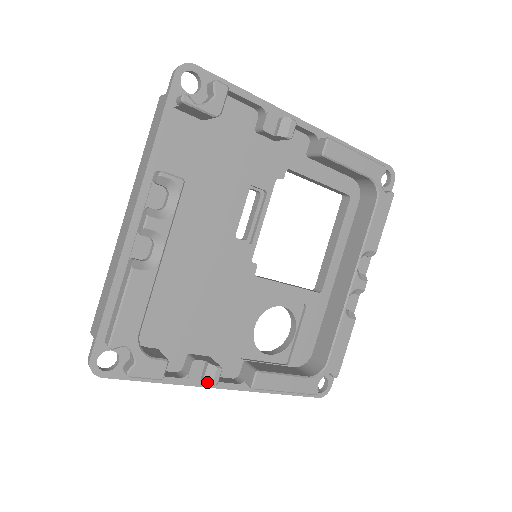
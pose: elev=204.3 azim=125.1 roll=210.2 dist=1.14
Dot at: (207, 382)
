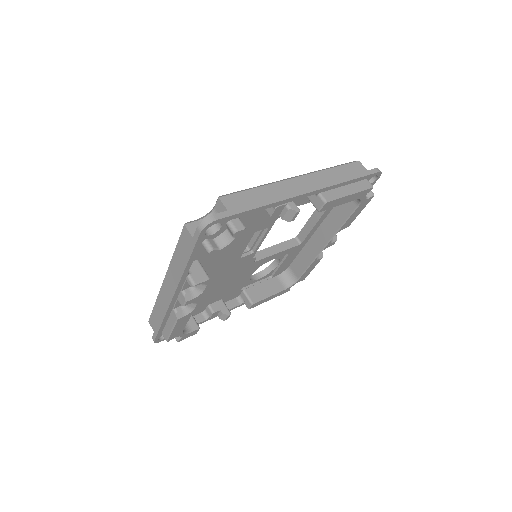
Dot at: (222, 319)
